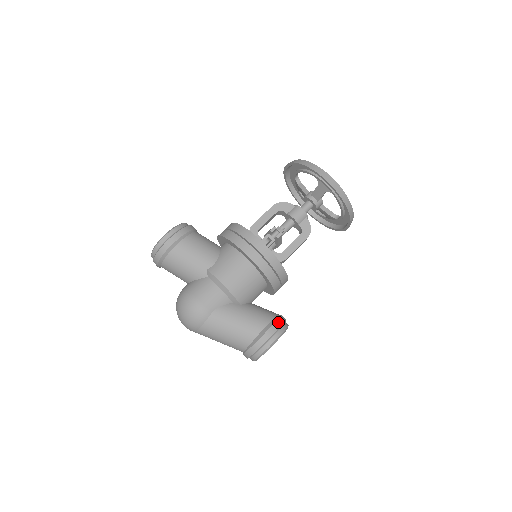
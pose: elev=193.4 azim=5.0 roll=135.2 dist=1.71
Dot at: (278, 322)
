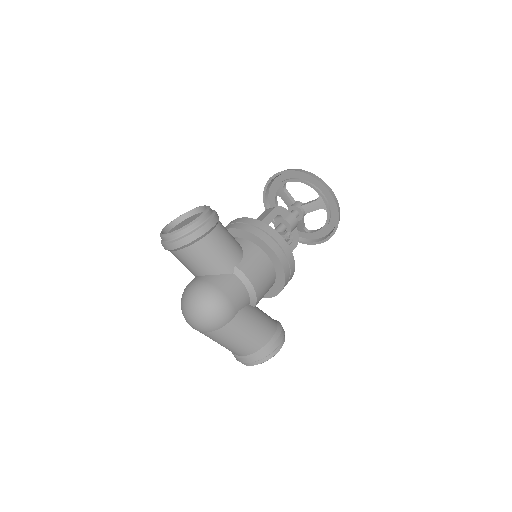
Dot at: occluded
